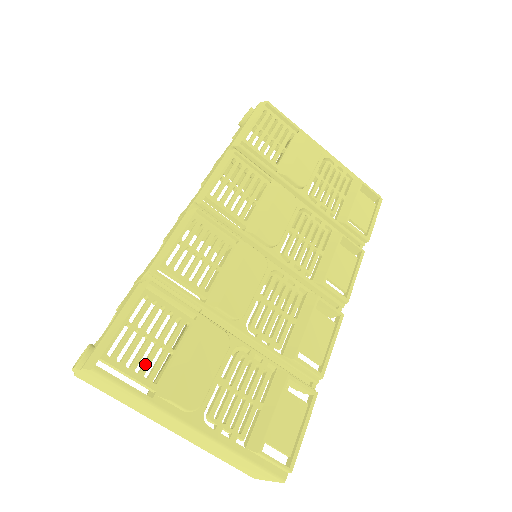
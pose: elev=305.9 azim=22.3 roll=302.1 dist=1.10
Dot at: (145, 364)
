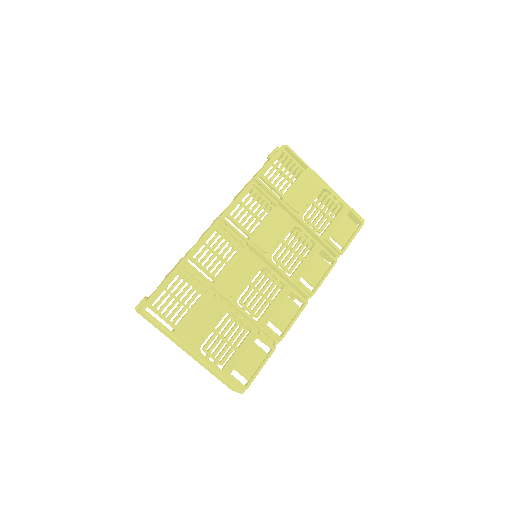
Dot at: (172, 313)
